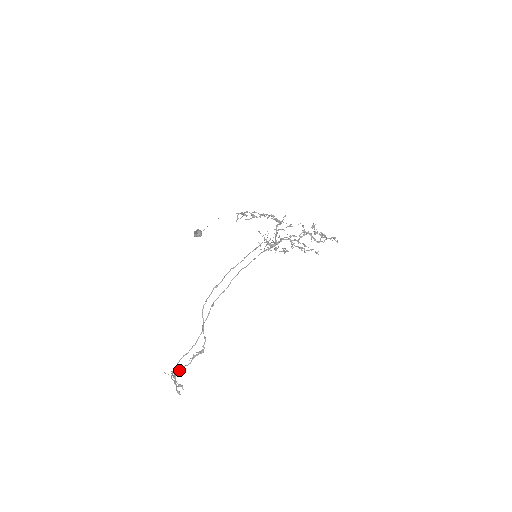
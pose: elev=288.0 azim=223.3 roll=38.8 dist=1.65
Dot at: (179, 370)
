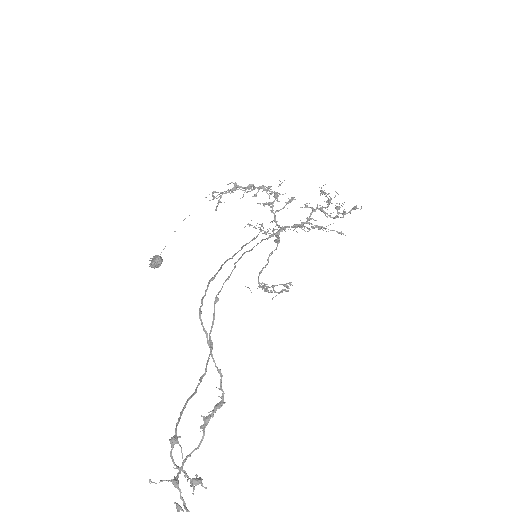
Dot at: (182, 464)
